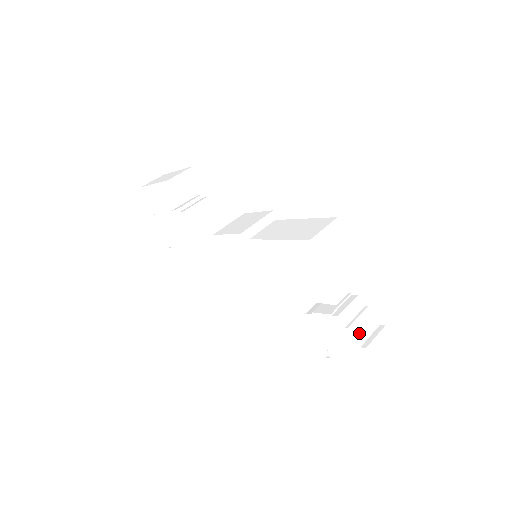
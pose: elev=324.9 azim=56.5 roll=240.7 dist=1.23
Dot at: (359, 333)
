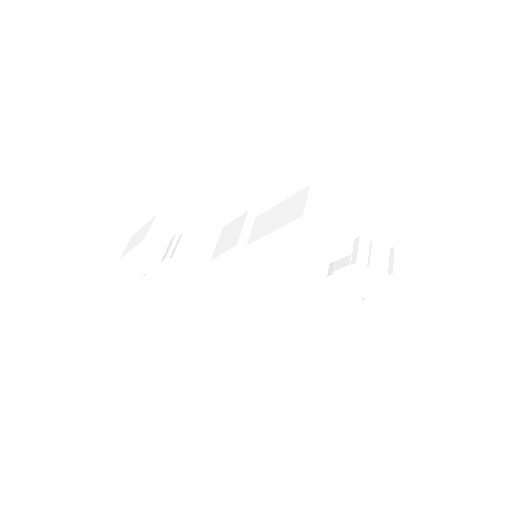
Dot at: (380, 265)
